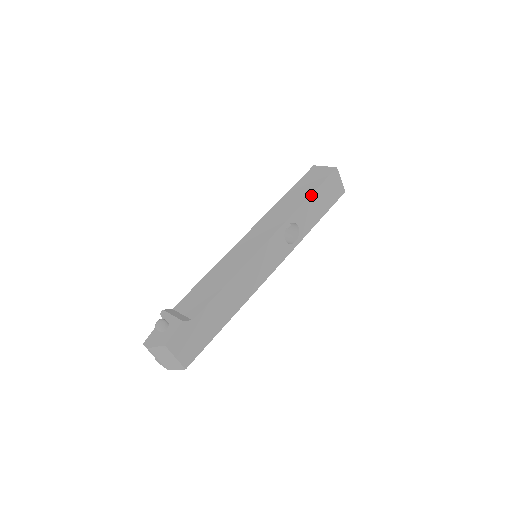
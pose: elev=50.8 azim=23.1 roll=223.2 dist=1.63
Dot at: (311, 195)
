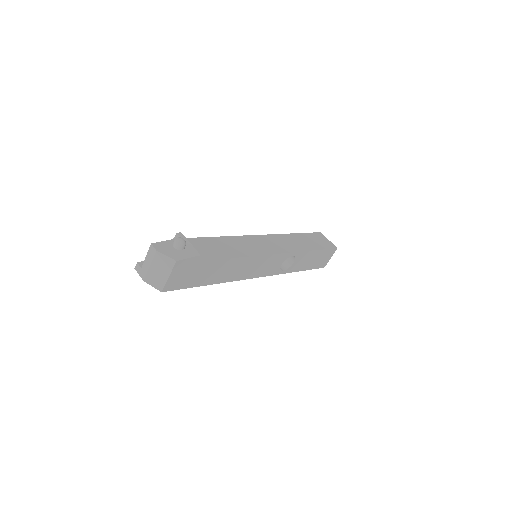
Dot at: (316, 250)
